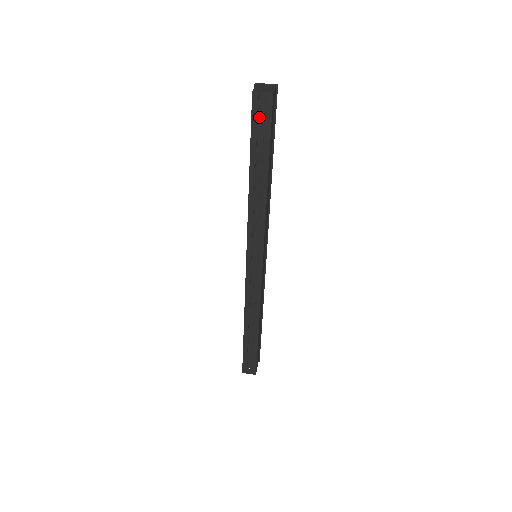
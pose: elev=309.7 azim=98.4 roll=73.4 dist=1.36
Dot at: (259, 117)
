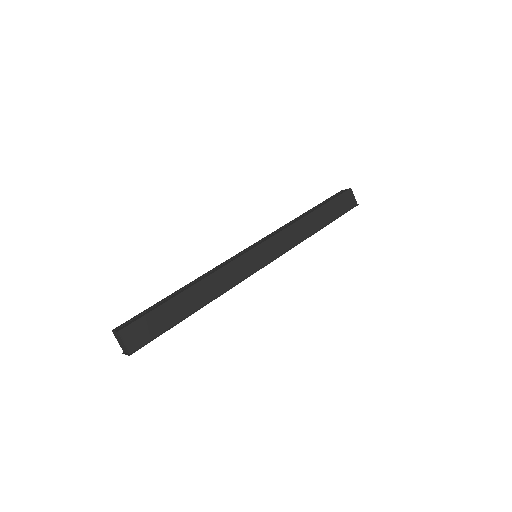
Dot at: occluded
